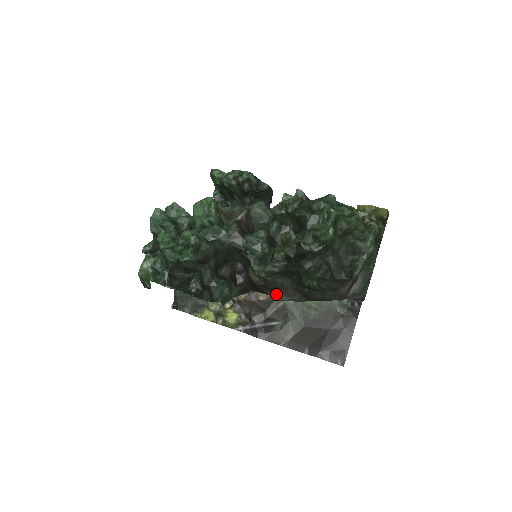
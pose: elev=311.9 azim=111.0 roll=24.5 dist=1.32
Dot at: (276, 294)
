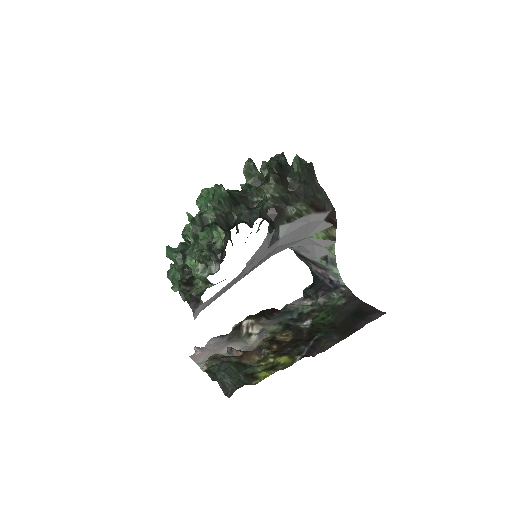
Dot at: (290, 206)
